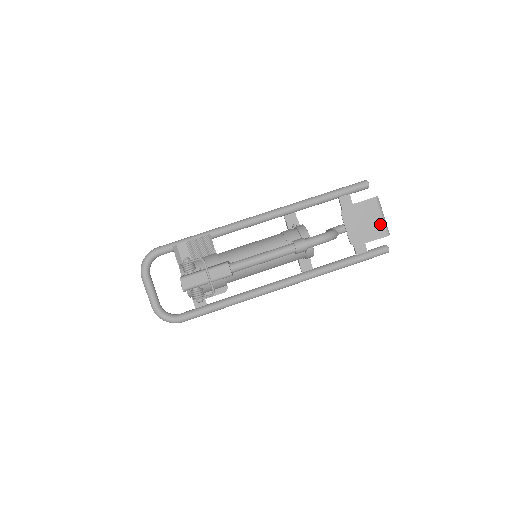
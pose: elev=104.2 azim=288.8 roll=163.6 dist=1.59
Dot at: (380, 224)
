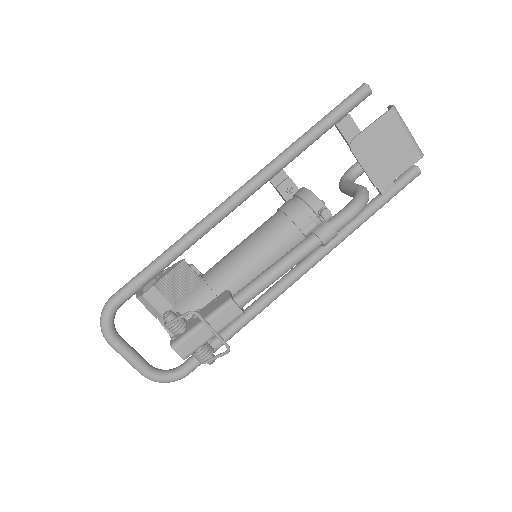
Dot at: (408, 145)
